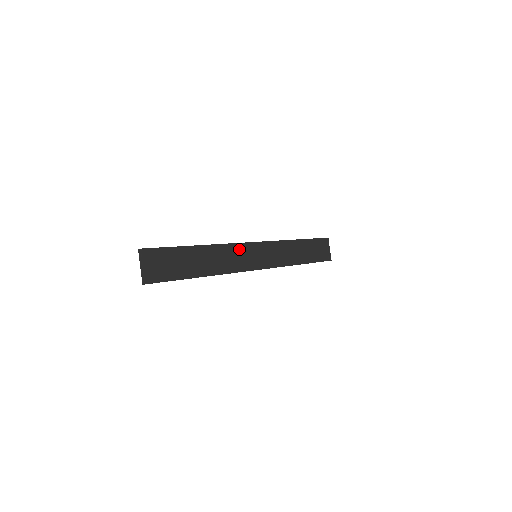
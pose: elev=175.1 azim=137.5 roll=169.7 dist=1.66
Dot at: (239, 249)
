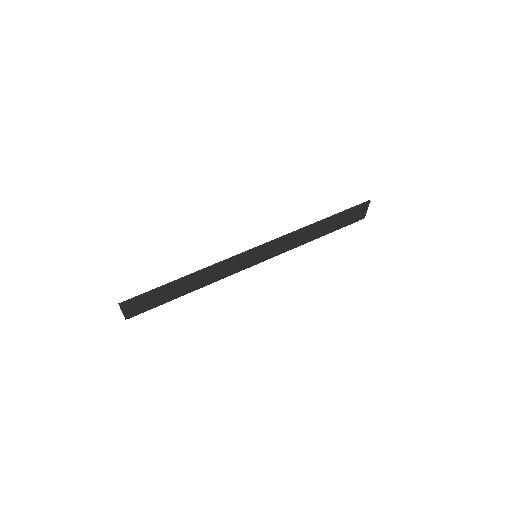
Dot at: (235, 260)
